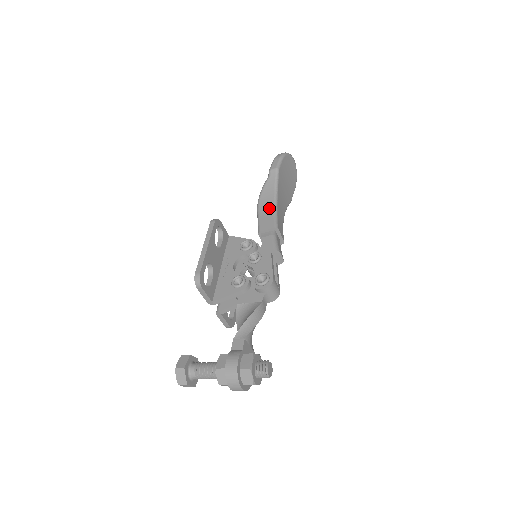
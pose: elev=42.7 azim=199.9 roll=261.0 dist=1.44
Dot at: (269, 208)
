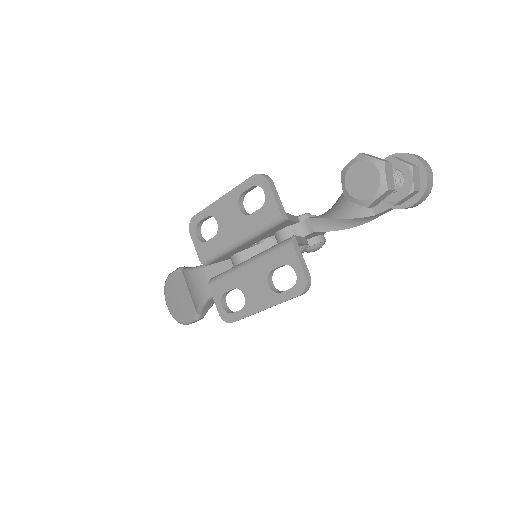
Dot at: occluded
